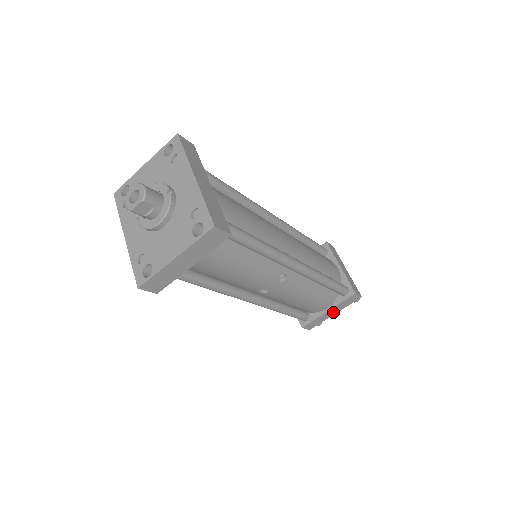
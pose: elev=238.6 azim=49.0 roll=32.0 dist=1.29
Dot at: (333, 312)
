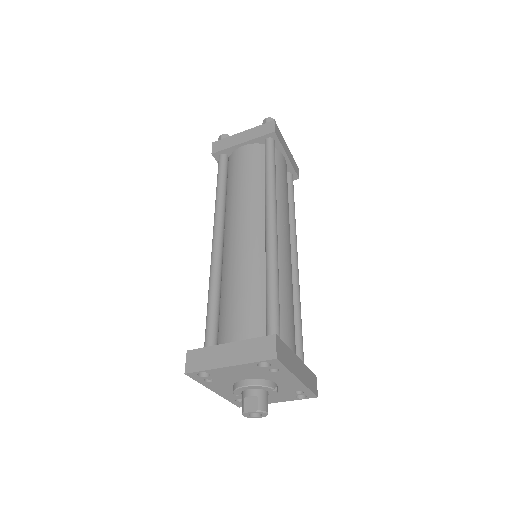
Dot at: occluded
